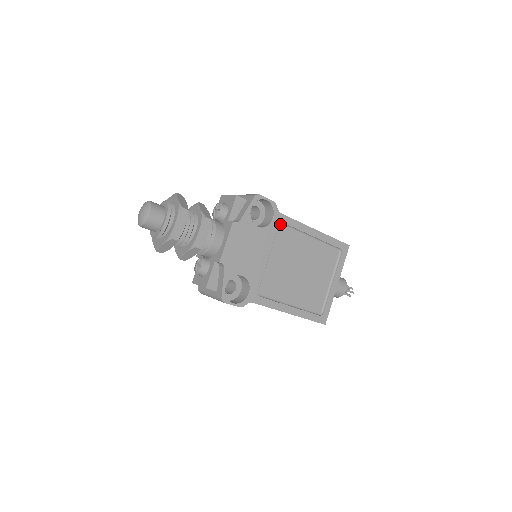
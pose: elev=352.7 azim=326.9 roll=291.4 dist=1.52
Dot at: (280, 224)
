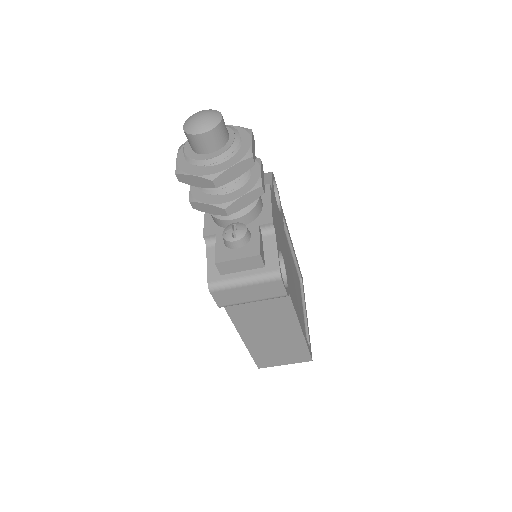
Dot at: occluded
